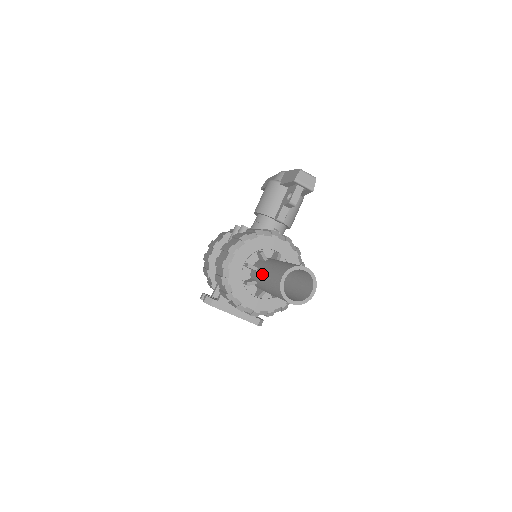
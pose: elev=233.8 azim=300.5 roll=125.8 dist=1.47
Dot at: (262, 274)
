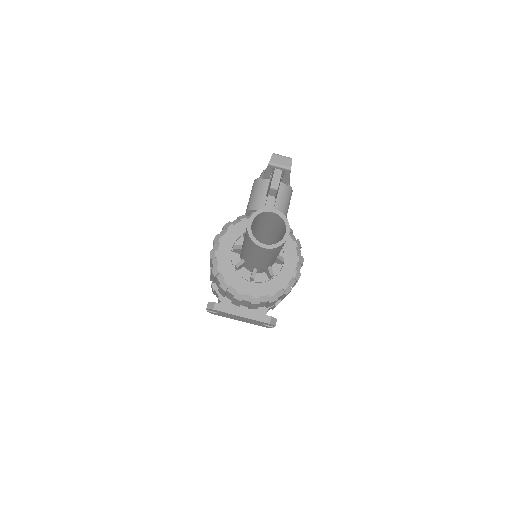
Dot at: occluded
